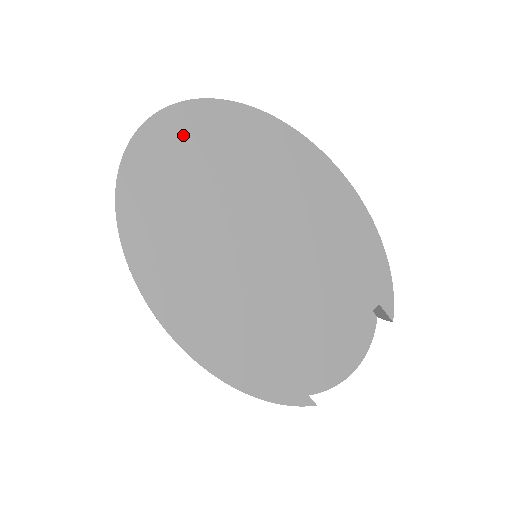
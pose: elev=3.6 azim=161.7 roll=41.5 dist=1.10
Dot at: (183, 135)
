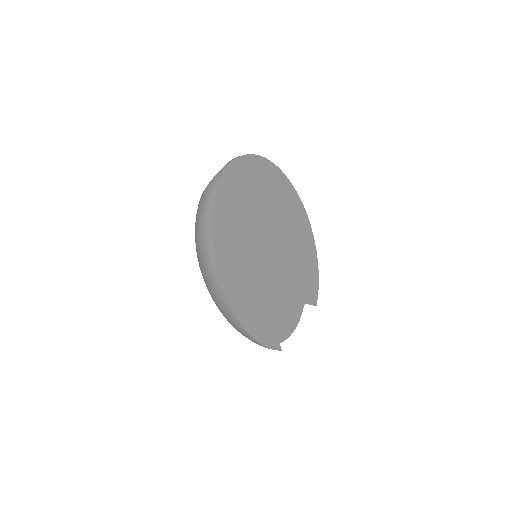
Dot at: (247, 175)
